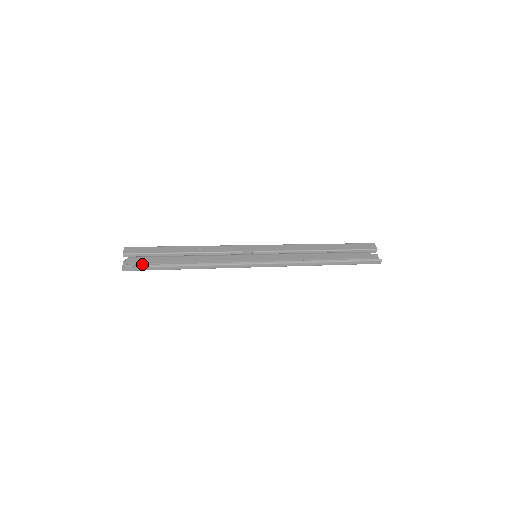
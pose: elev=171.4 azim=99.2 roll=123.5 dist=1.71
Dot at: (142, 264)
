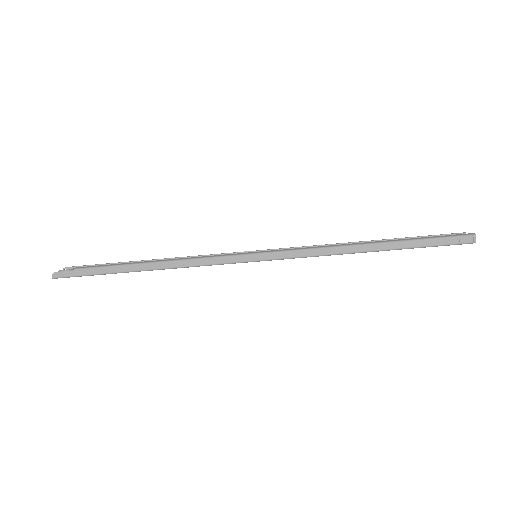
Dot at: occluded
